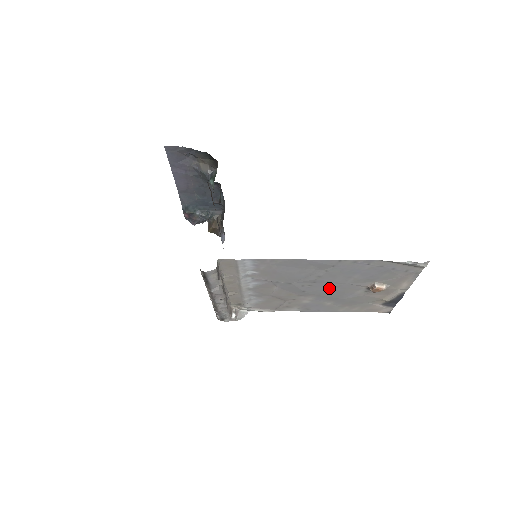
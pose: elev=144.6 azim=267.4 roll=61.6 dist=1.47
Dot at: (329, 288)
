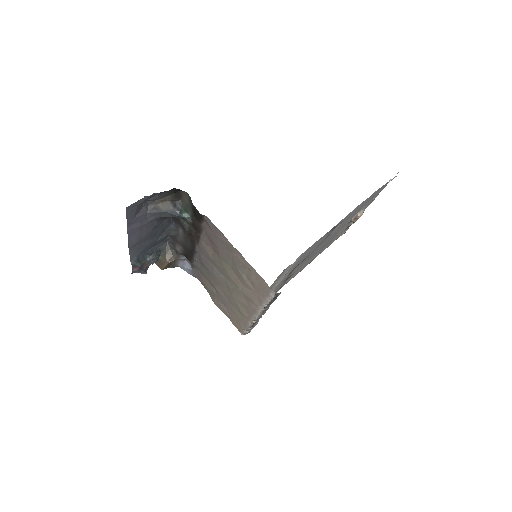
Dot at: (327, 241)
